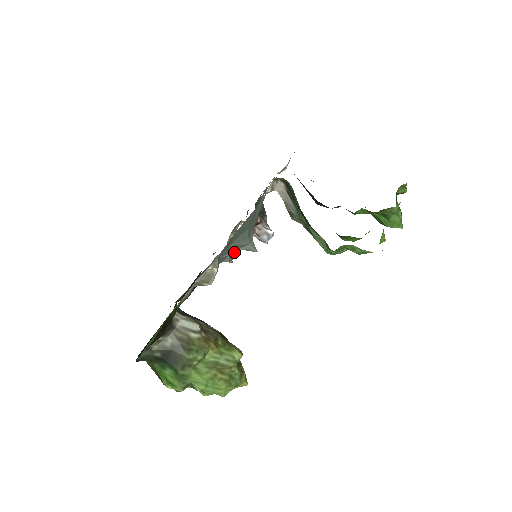
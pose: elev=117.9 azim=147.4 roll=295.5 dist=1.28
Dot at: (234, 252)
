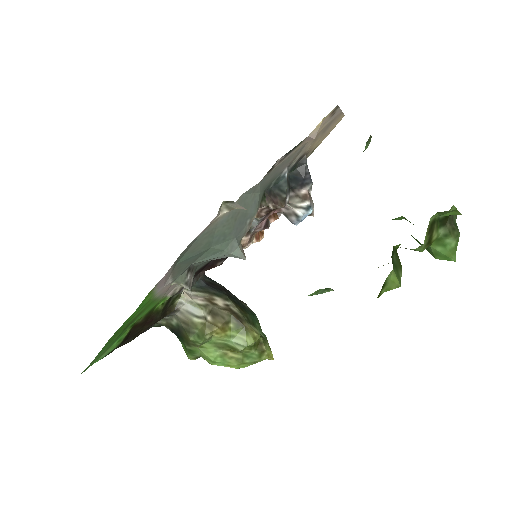
Dot at: (217, 258)
